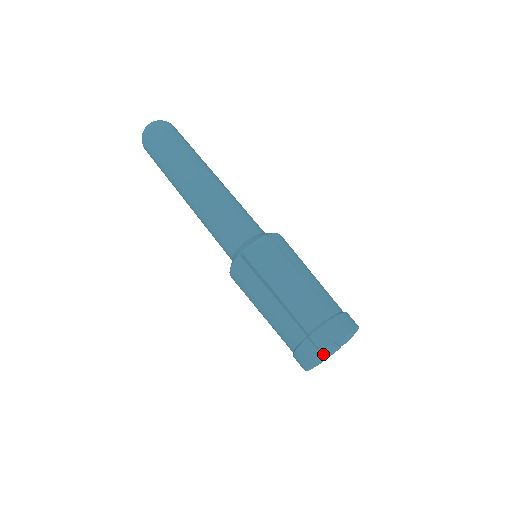
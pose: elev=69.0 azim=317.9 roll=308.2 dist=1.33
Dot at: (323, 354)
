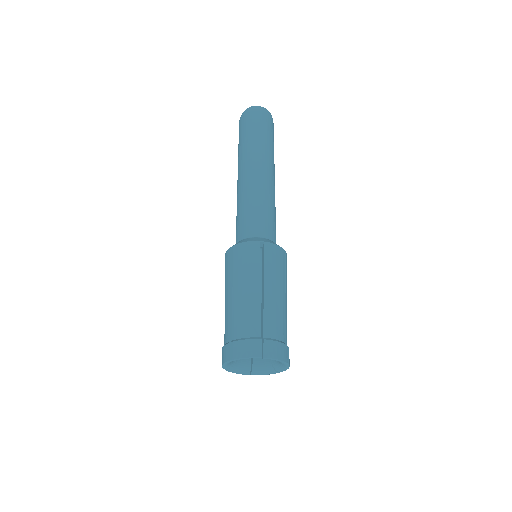
Dot at: (237, 366)
